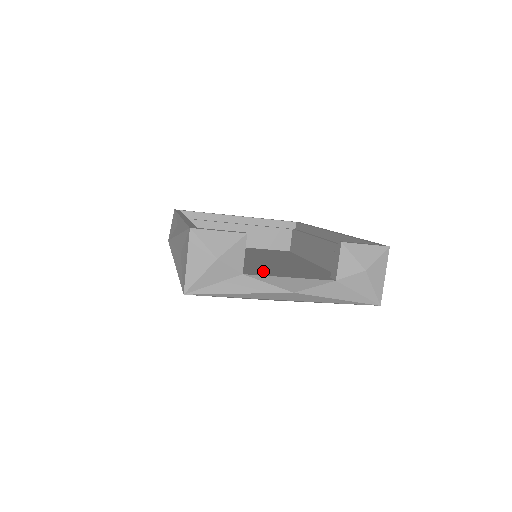
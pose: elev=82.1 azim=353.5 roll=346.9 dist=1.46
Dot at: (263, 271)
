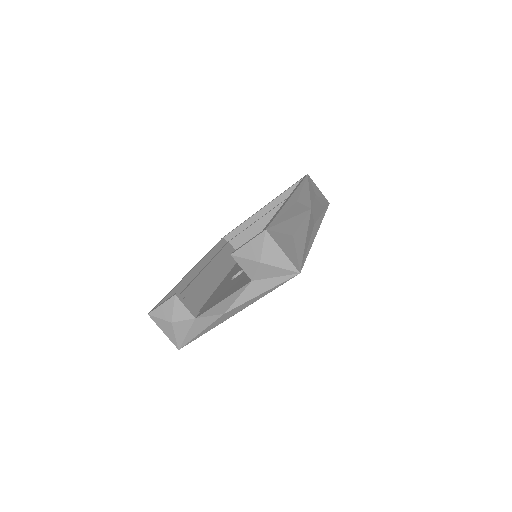
Dot at: (239, 284)
